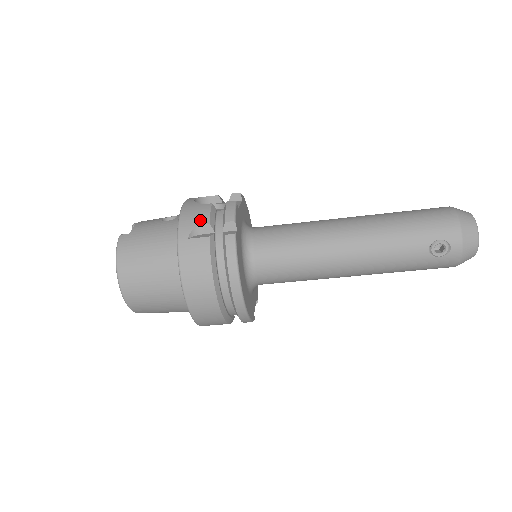
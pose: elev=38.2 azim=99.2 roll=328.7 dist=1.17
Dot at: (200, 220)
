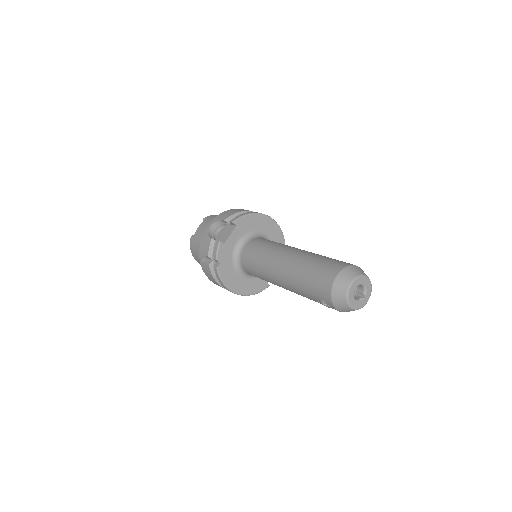
Dot at: (205, 252)
